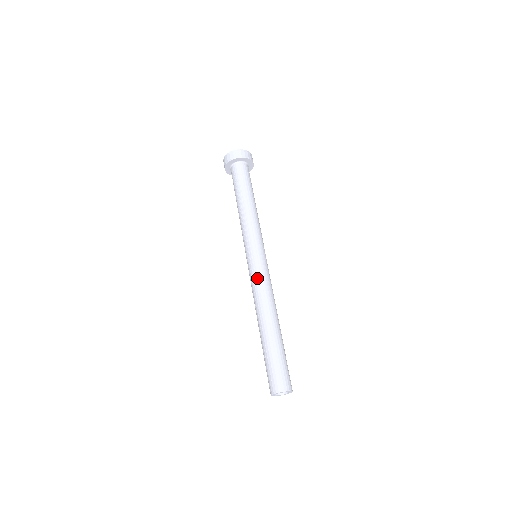
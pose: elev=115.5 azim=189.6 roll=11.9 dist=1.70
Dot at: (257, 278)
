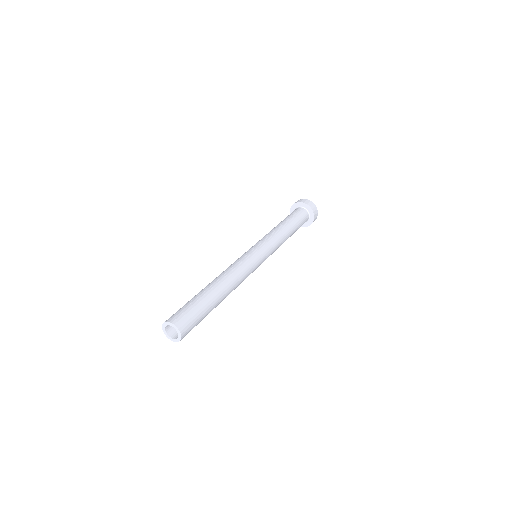
Dot at: (244, 261)
